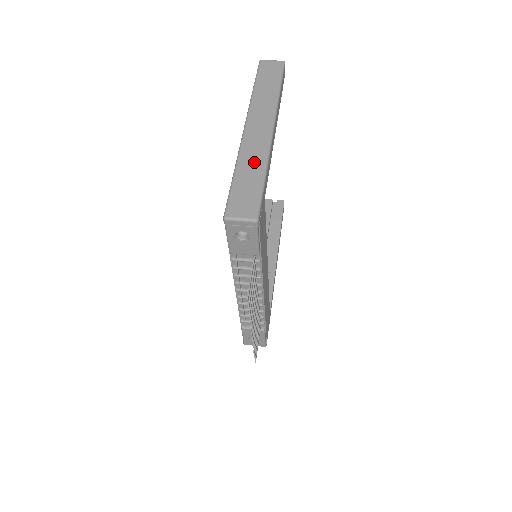
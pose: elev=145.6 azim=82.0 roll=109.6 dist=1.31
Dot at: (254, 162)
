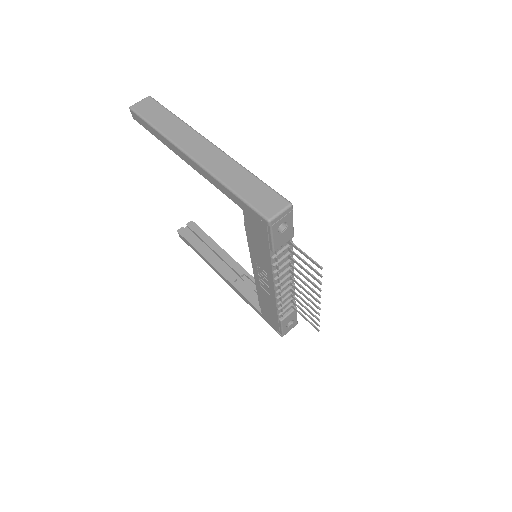
Dot at: (234, 173)
